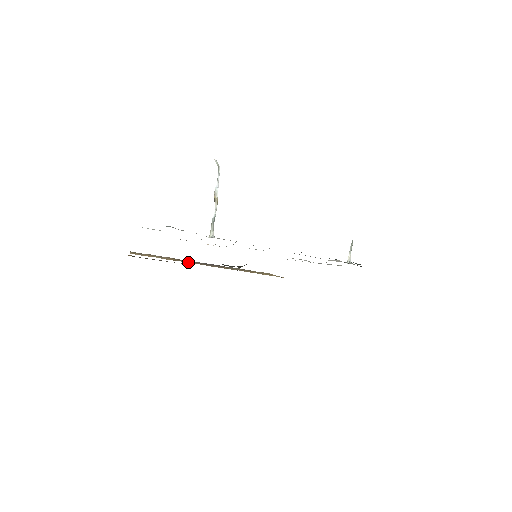
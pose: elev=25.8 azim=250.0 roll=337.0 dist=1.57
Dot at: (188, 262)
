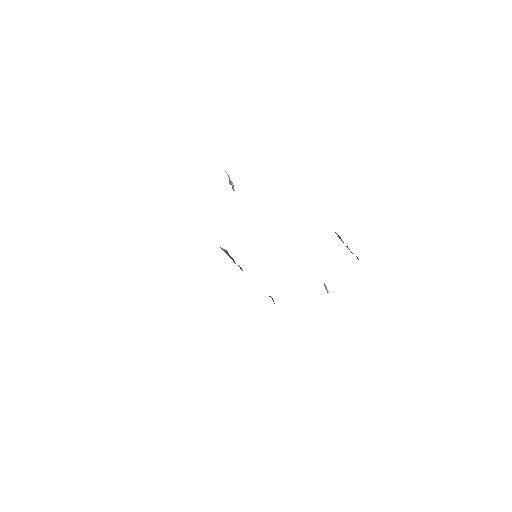
Dot at: occluded
